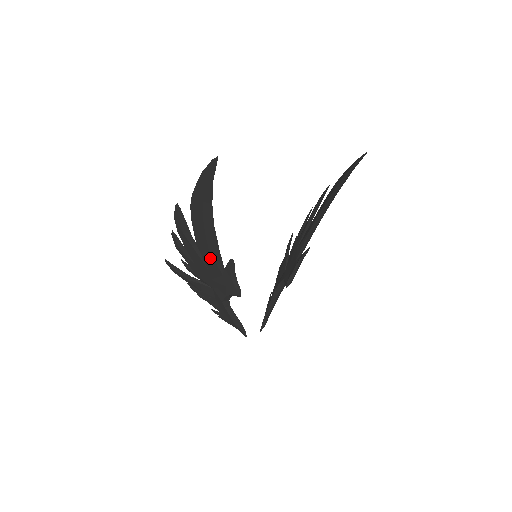
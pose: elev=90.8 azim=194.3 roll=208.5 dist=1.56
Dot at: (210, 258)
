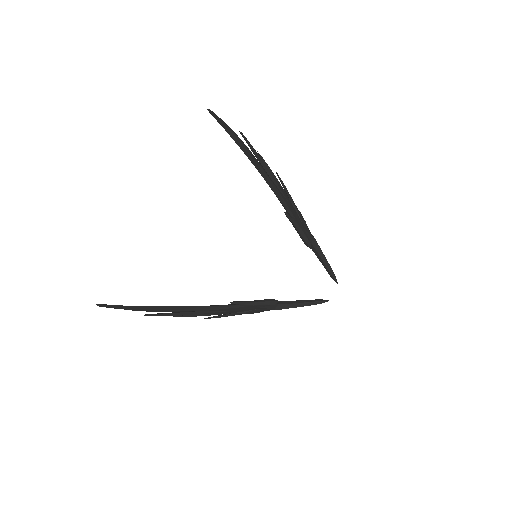
Dot at: (219, 310)
